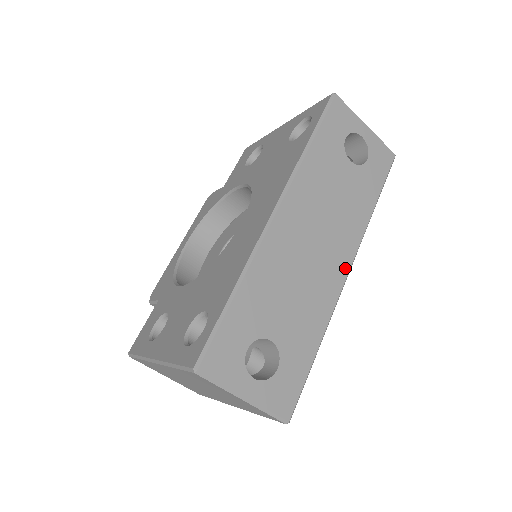
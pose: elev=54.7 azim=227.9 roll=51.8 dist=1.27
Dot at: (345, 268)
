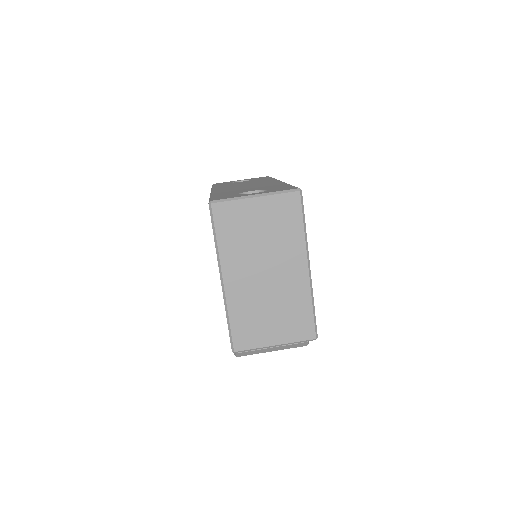
Dot at: (276, 181)
